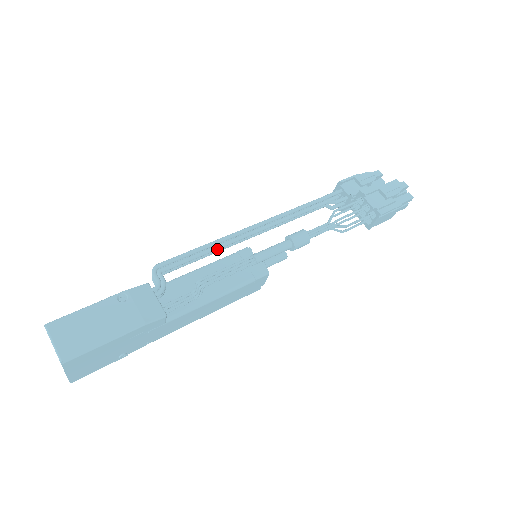
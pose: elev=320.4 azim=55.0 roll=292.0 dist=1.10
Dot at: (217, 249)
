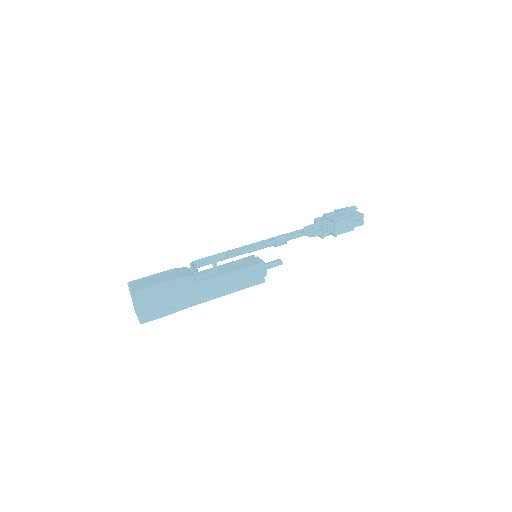
Dot at: occluded
